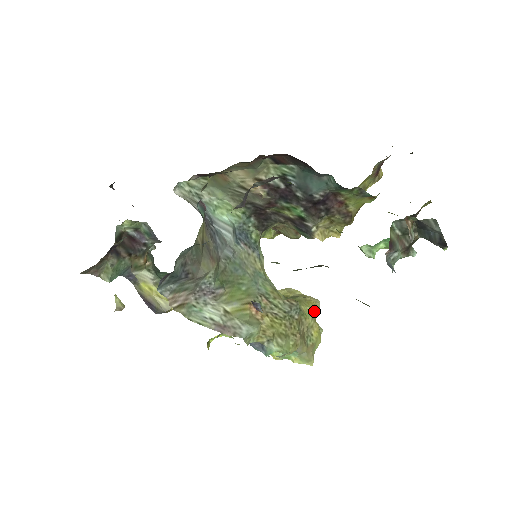
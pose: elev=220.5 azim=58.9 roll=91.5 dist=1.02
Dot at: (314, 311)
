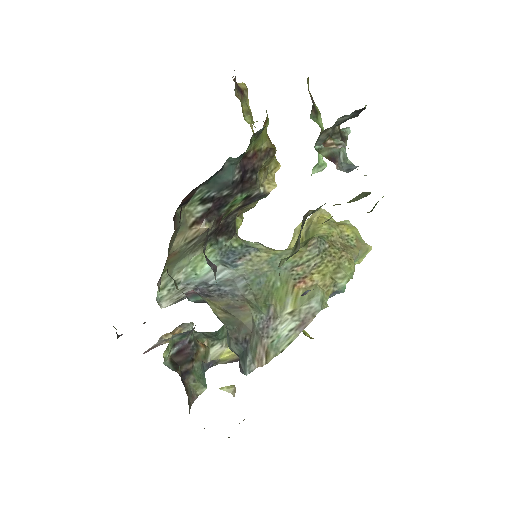
Dot at: (329, 221)
